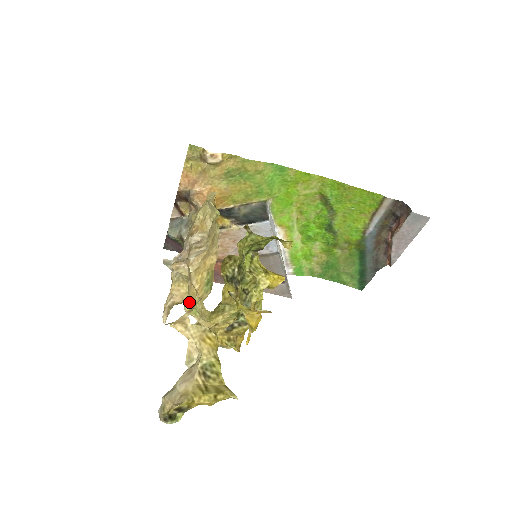
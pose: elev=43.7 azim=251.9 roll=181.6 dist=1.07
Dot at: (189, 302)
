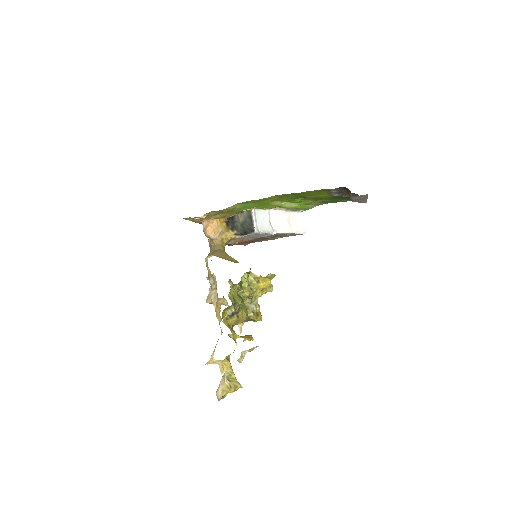
Dot at: (221, 320)
